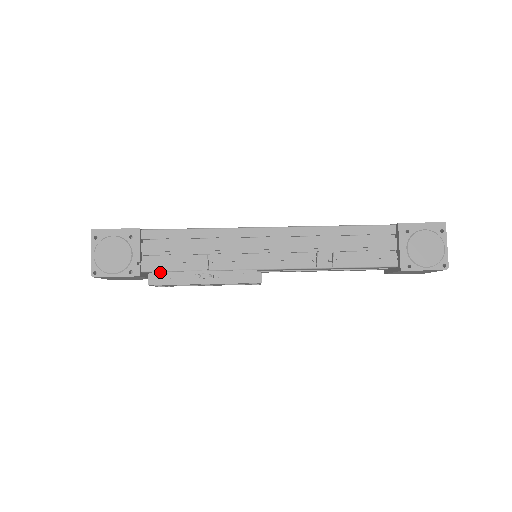
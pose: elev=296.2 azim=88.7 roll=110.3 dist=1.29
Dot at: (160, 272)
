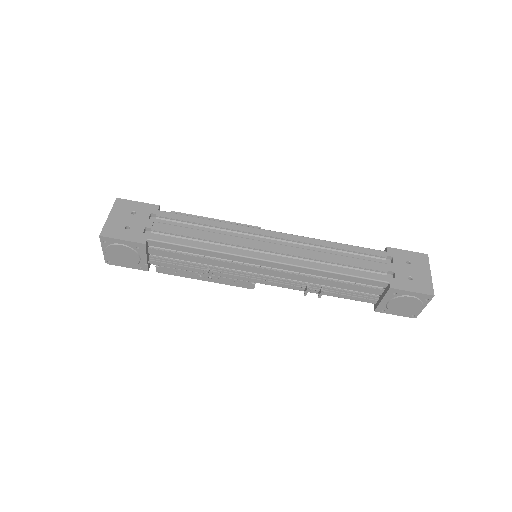
Dot at: (166, 267)
